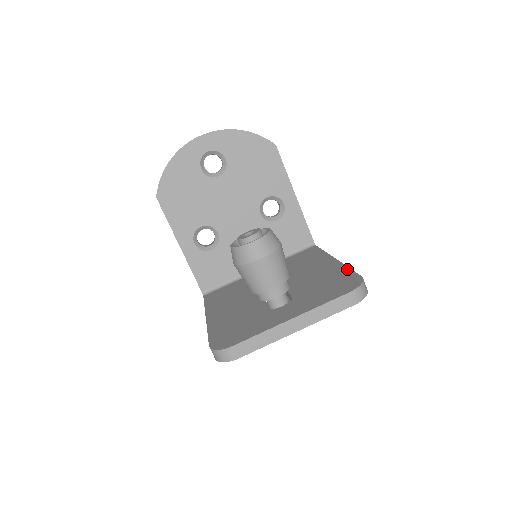
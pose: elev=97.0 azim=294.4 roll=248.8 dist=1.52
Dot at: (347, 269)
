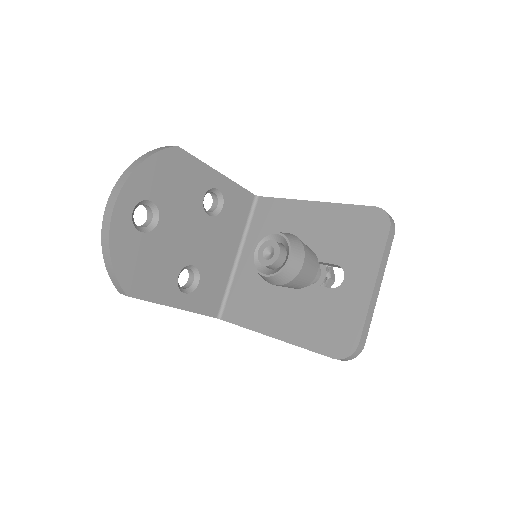
Dot at: (347, 207)
